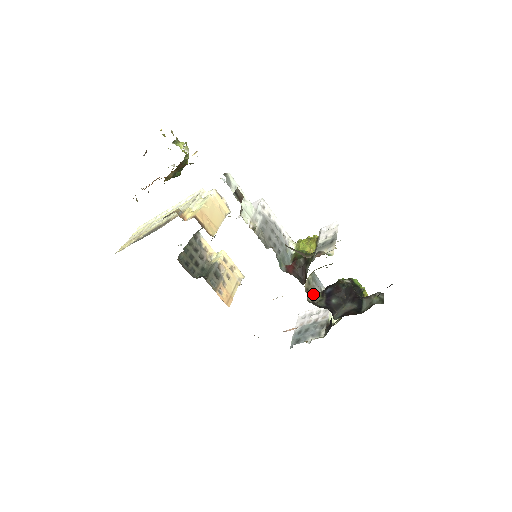
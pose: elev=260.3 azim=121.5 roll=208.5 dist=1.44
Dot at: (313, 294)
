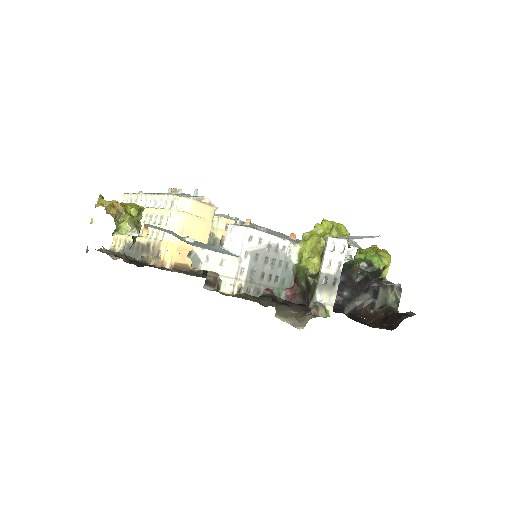
Dot at: occluded
